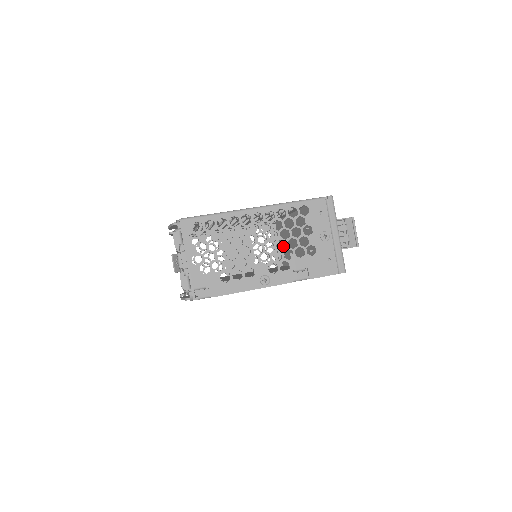
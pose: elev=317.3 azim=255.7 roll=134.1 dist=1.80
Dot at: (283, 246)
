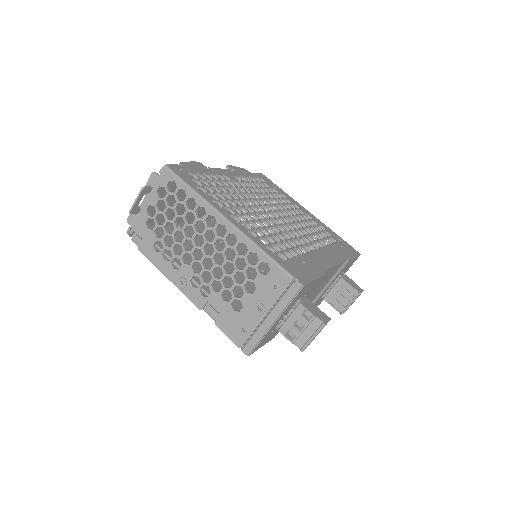
Dot at: occluded
